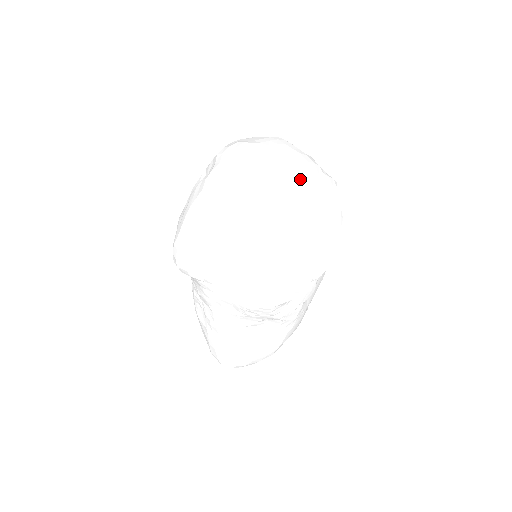
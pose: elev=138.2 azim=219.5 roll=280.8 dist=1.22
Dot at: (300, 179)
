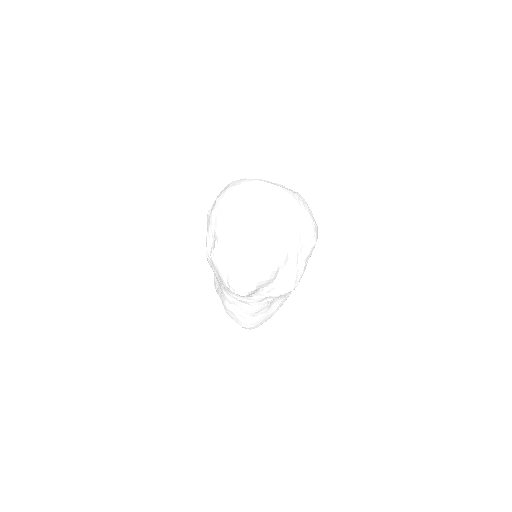
Dot at: (295, 210)
